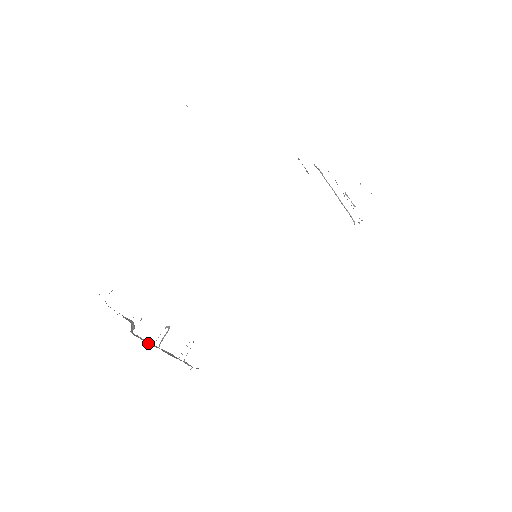
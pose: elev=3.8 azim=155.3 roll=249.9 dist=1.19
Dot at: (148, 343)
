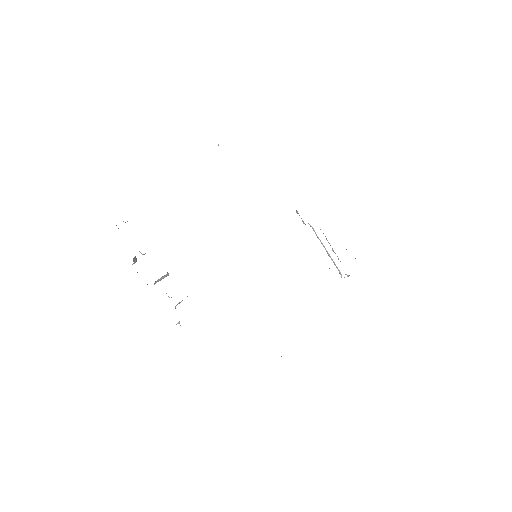
Dot at: occluded
